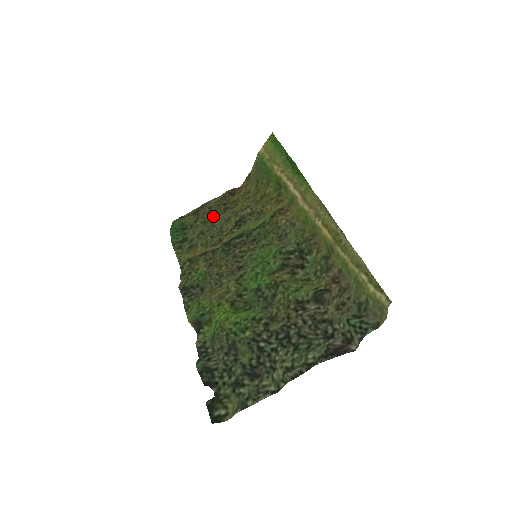
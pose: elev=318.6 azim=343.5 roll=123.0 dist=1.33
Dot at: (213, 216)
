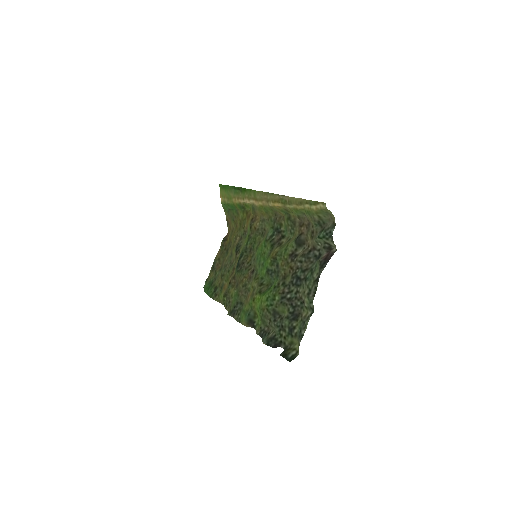
Dot at: (223, 261)
